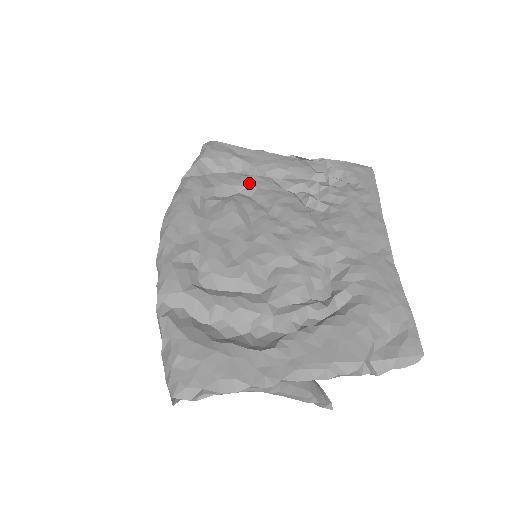
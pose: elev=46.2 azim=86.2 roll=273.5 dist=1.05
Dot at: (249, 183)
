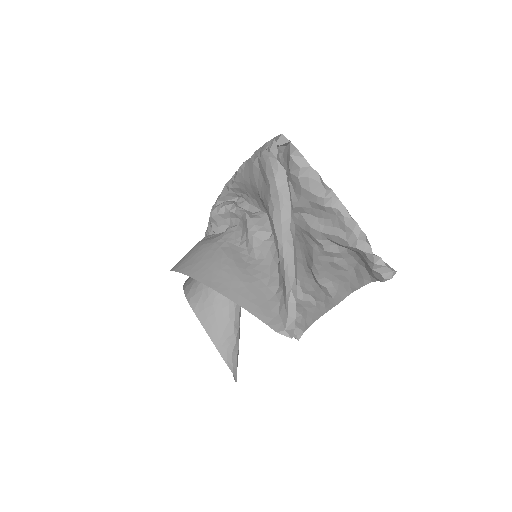
Dot at: occluded
